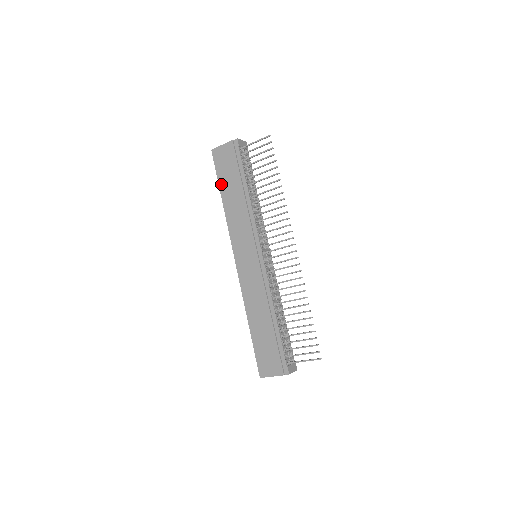
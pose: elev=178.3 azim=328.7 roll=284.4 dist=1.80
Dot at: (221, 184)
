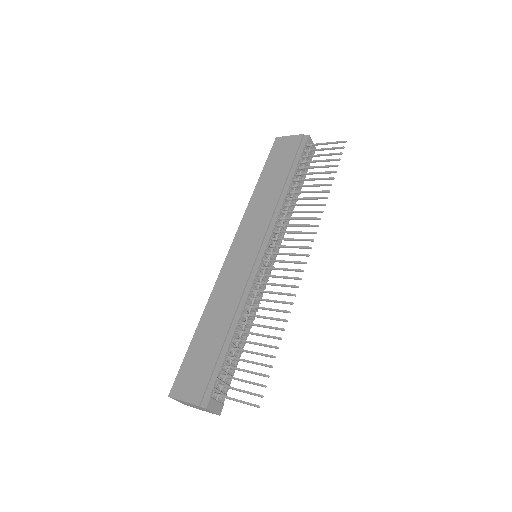
Dot at: (265, 170)
